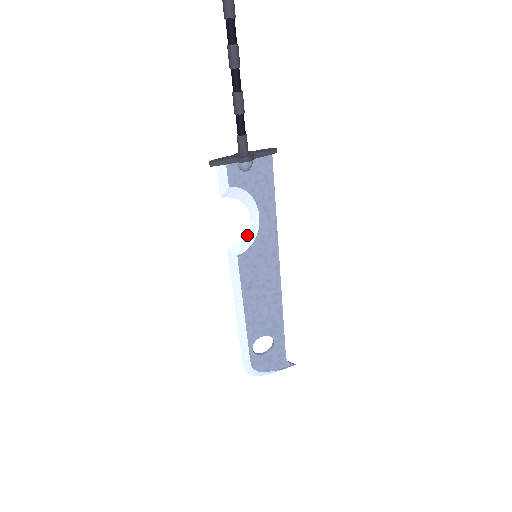
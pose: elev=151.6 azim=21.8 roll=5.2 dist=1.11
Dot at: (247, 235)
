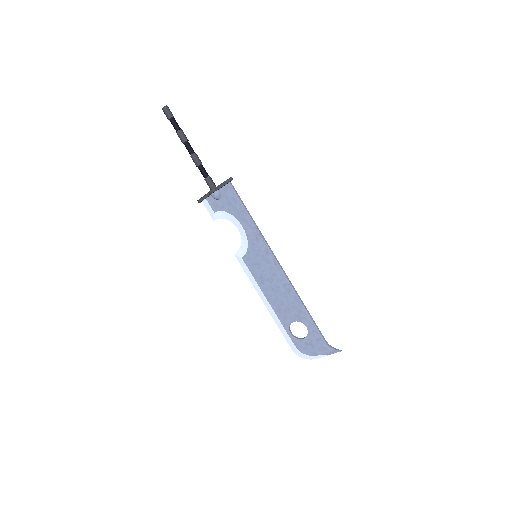
Dot at: (242, 242)
